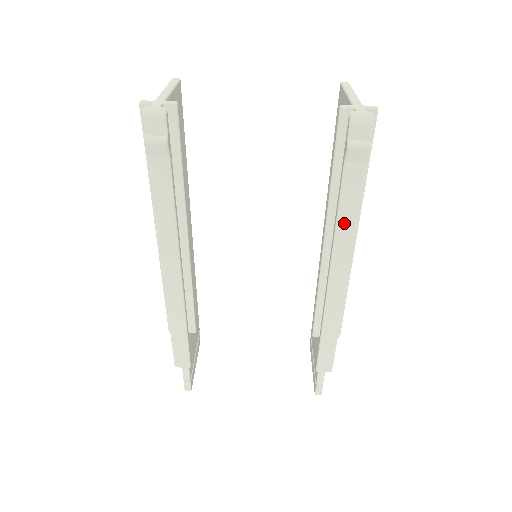
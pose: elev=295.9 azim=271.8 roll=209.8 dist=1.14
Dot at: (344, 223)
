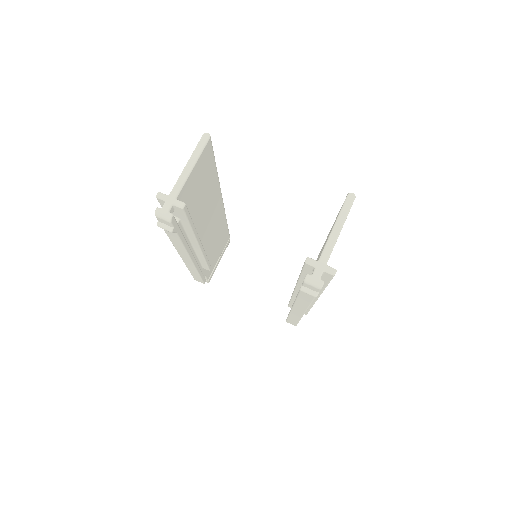
Dot at: (301, 301)
